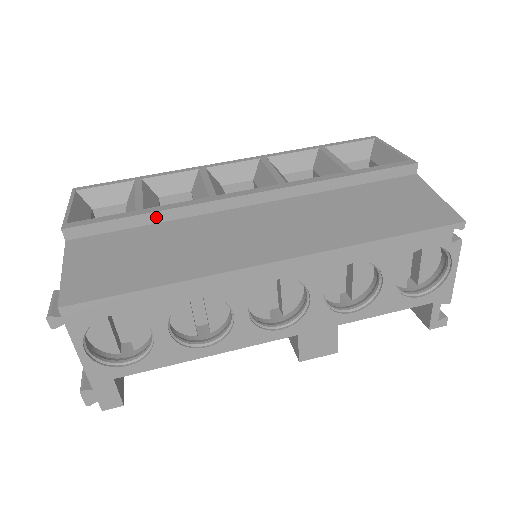
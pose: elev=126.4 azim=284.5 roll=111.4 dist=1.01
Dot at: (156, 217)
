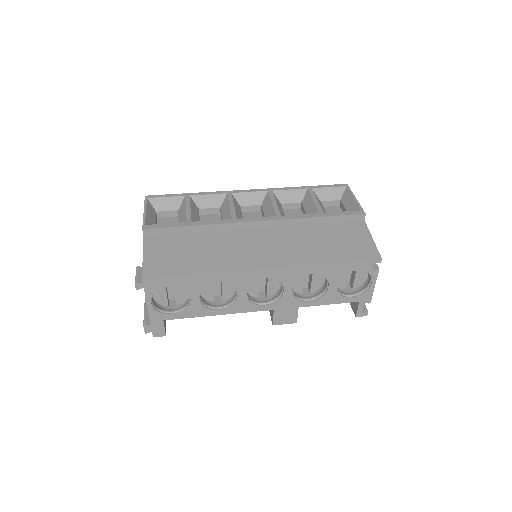
Dot at: (199, 228)
